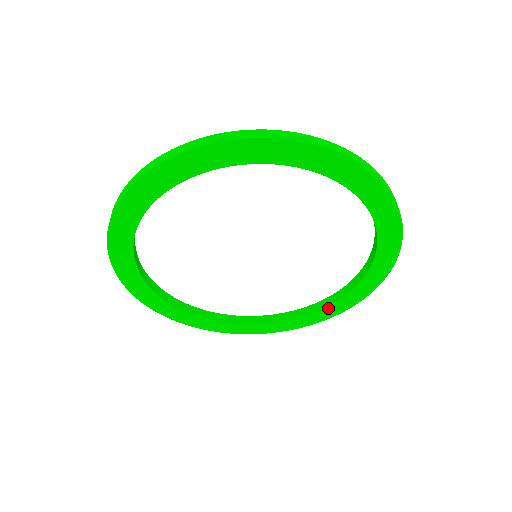
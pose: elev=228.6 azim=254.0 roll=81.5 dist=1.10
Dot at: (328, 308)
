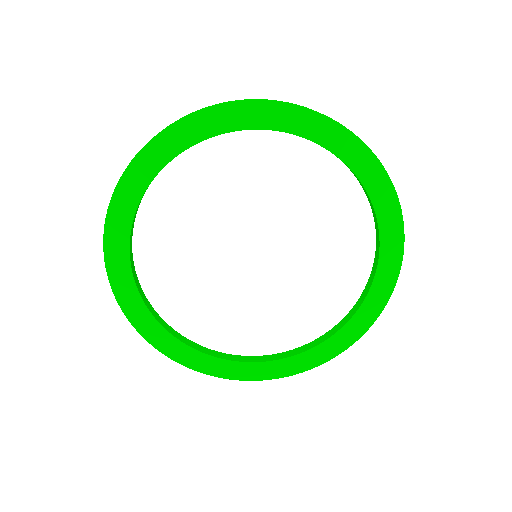
Dot at: (242, 365)
